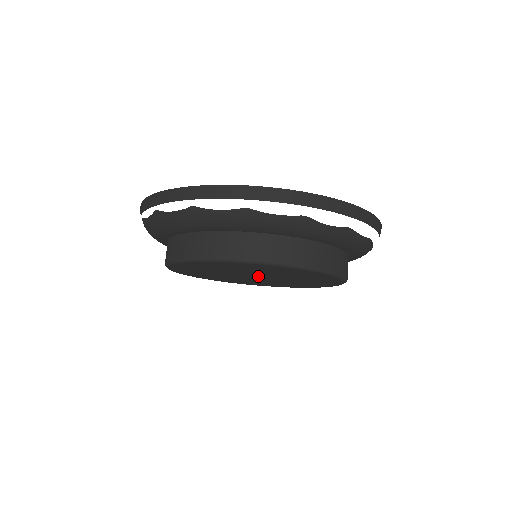
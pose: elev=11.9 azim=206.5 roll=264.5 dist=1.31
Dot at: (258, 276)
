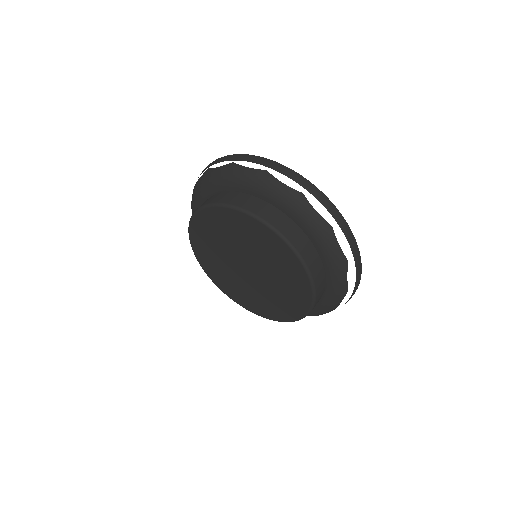
Dot at: (251, 269)
